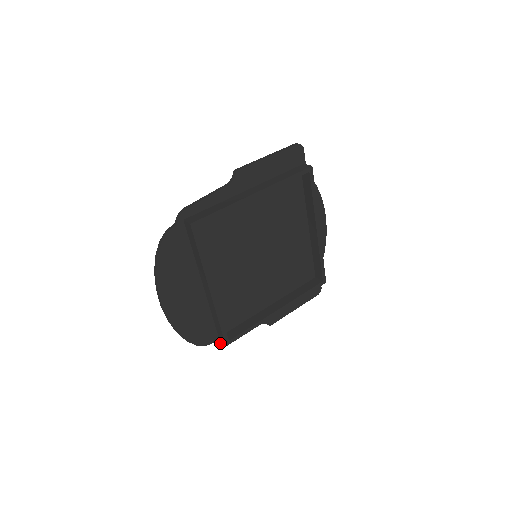
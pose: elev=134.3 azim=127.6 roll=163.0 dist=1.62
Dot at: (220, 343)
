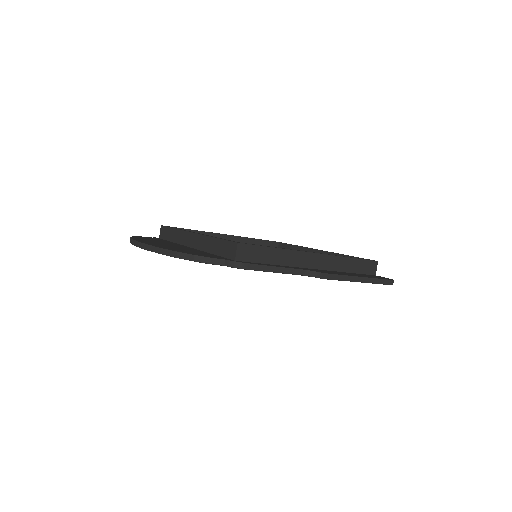
Dot at: (237, 262)
